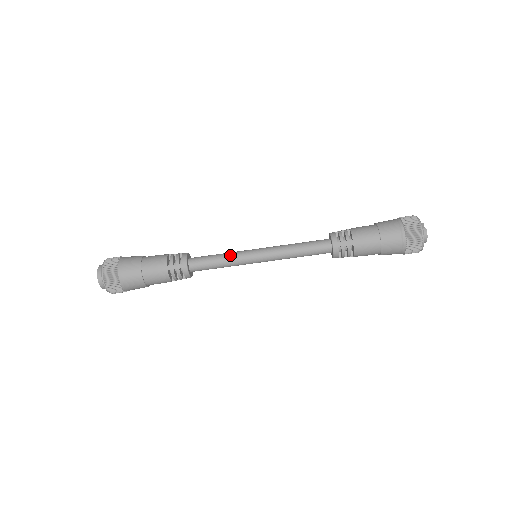
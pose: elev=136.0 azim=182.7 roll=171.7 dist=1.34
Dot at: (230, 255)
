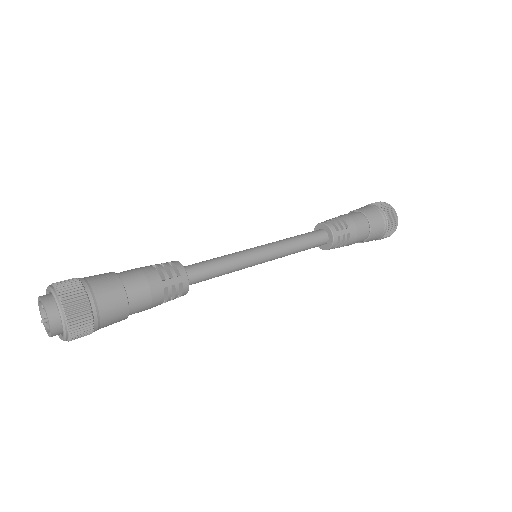
Dot at: (233, 257)
